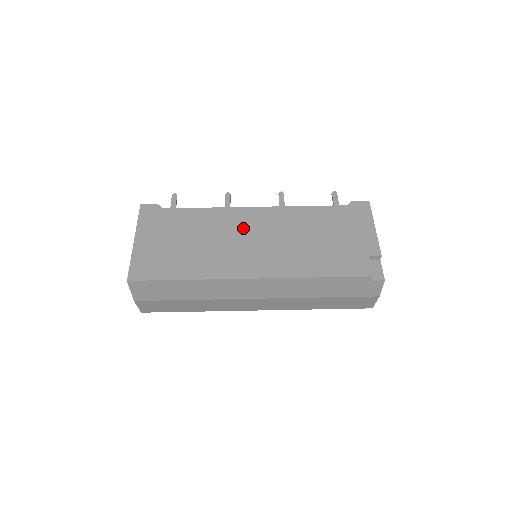
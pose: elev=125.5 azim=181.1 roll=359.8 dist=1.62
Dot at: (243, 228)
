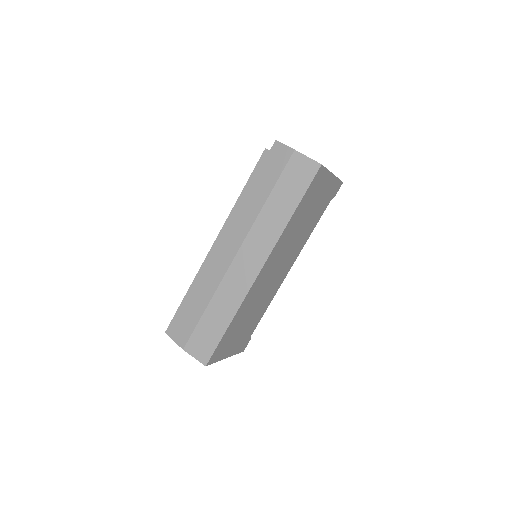
Dot at: occluded
